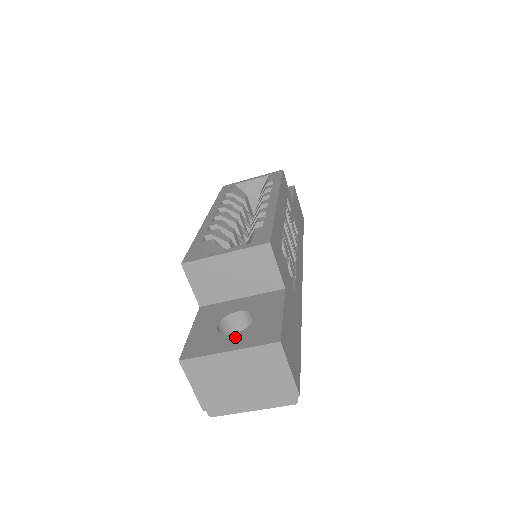
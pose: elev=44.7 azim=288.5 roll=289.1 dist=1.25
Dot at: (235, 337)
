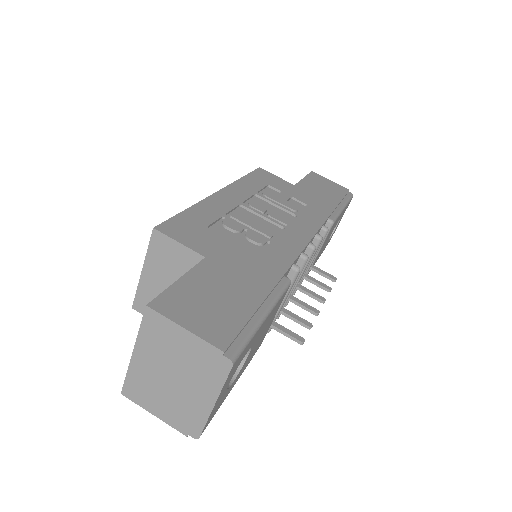
Dot at: occluded
